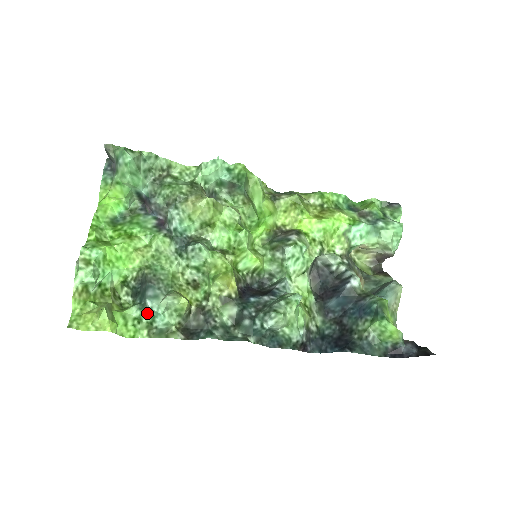
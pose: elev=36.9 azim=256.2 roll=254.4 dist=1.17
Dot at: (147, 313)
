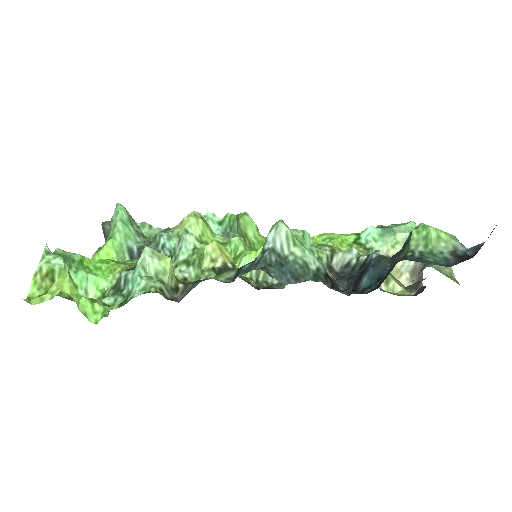
Dot at: (122, 294)
